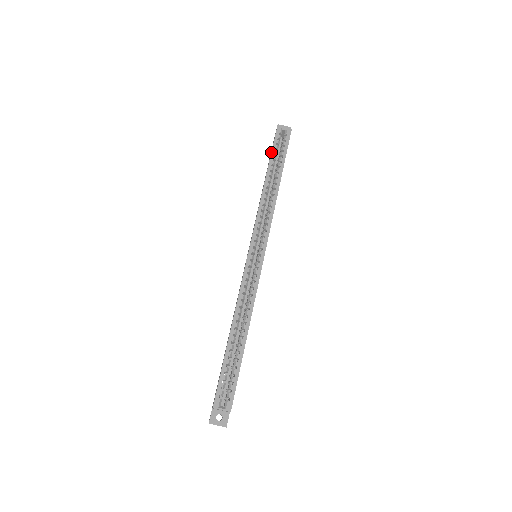
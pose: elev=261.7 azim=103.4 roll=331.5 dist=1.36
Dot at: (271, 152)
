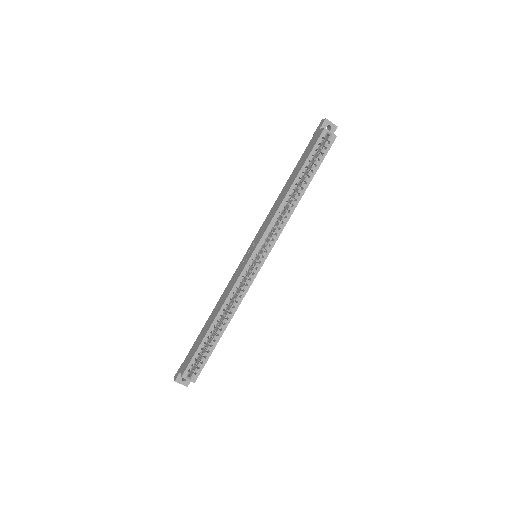
Dot at: (307, 158)
